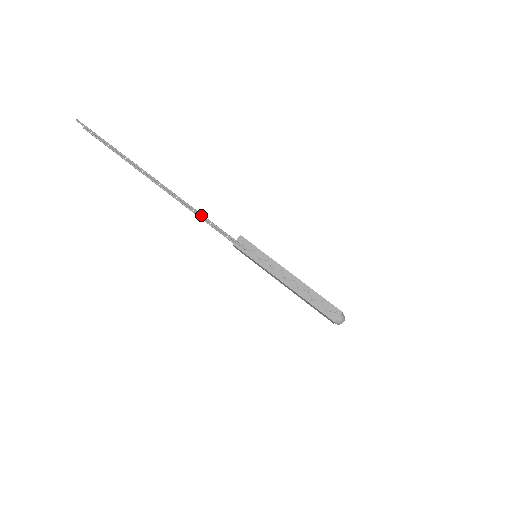
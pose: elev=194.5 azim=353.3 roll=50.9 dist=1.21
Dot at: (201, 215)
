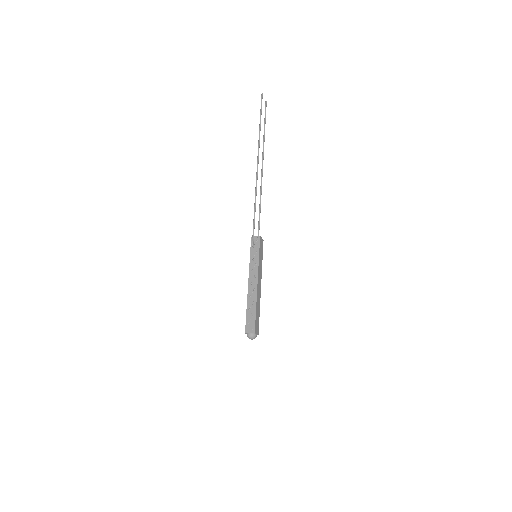
Dot at: (255, 205)
